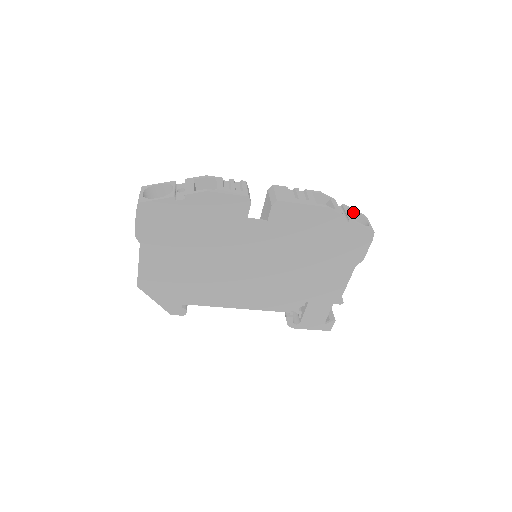
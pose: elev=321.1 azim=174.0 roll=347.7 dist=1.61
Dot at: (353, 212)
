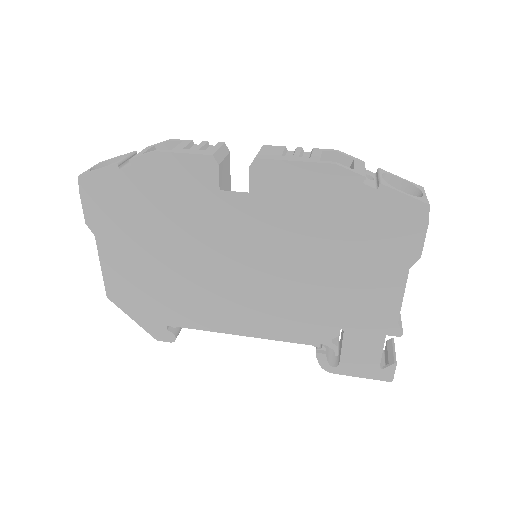
Dot at: (398, 181)
